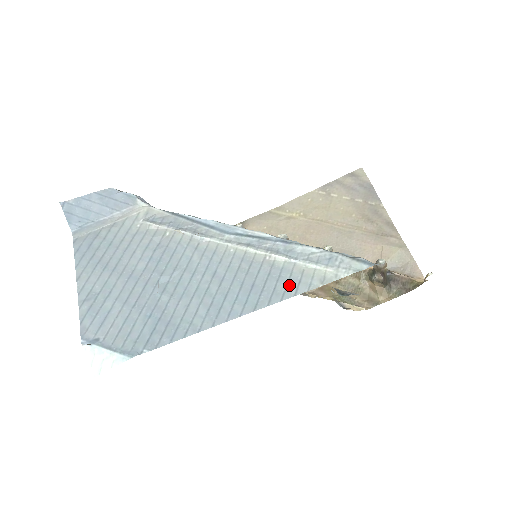
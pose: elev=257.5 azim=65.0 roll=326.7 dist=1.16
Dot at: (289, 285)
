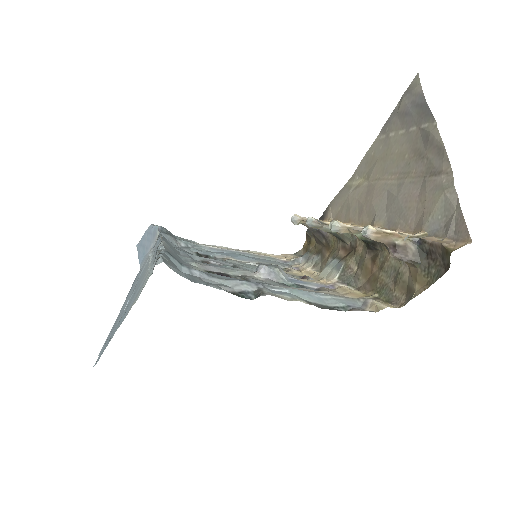
Dot at: (135, 299)
